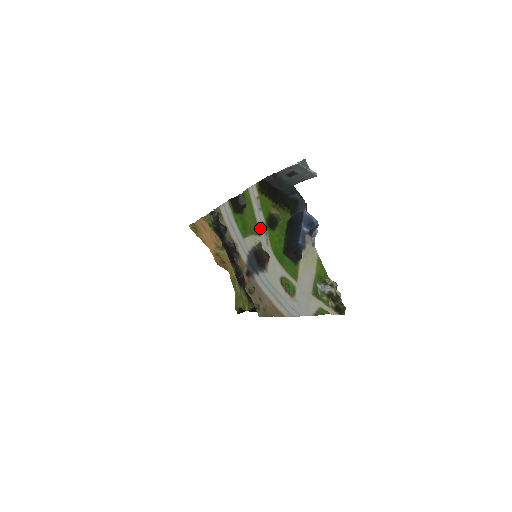
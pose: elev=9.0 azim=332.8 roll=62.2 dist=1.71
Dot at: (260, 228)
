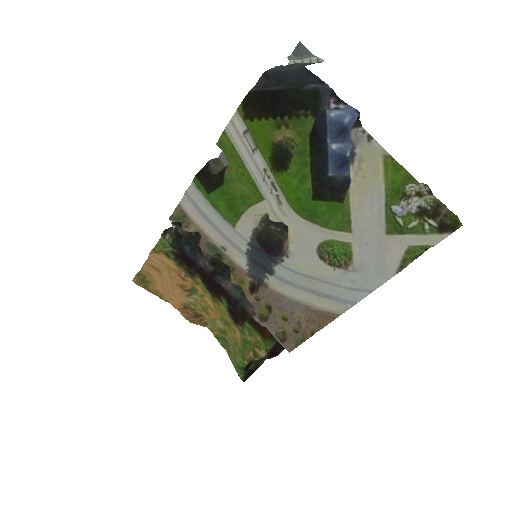
Dot at: (260, 185)
